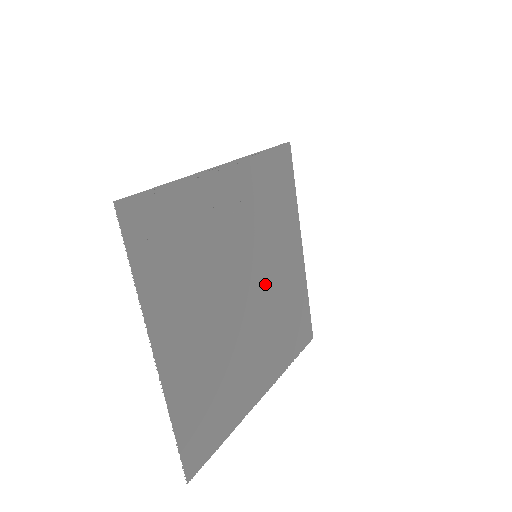
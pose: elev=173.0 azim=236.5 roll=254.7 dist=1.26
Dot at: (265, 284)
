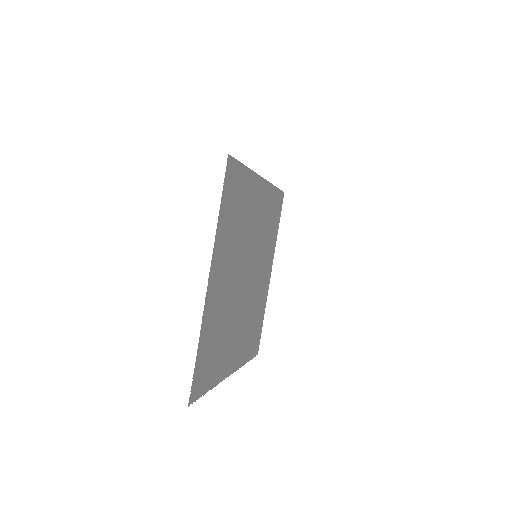
Dot at: (253, 282)
